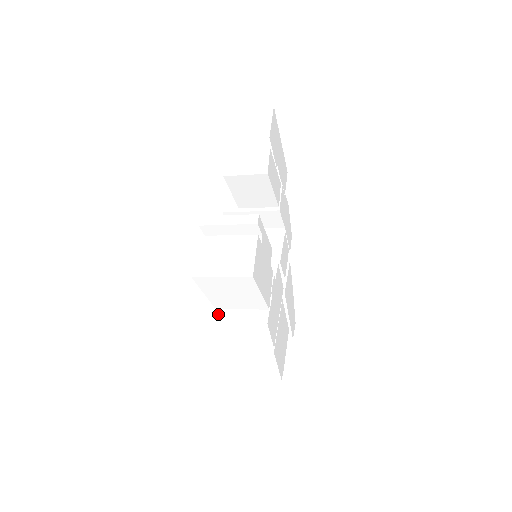
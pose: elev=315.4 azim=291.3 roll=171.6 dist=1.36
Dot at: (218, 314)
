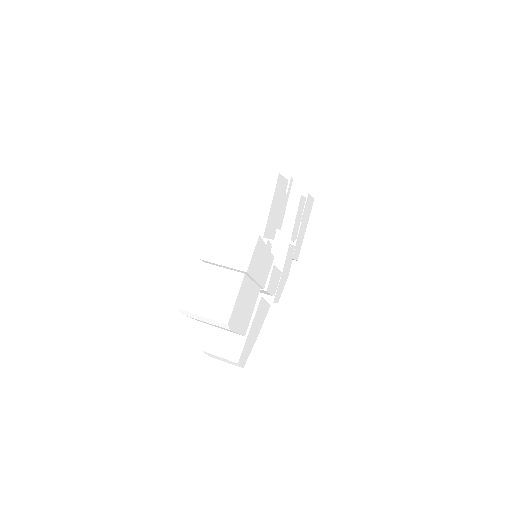
Dot at: occluded
